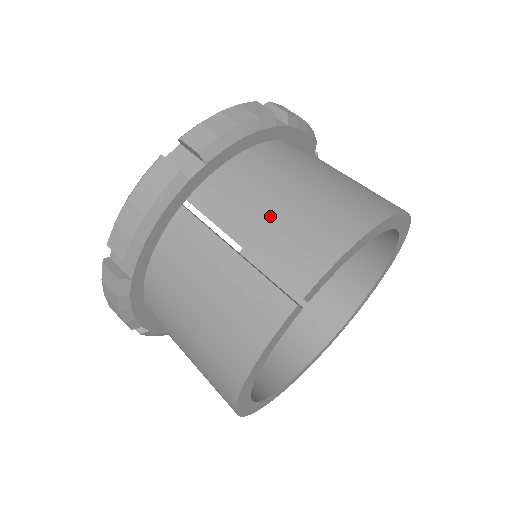
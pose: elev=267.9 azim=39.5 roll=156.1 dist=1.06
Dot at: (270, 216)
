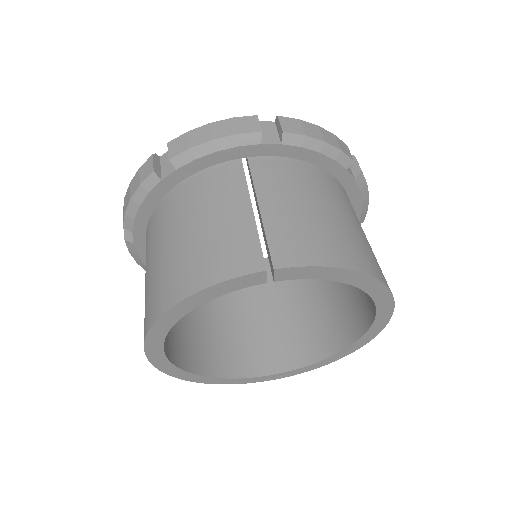
Dot at: (297, 207)
